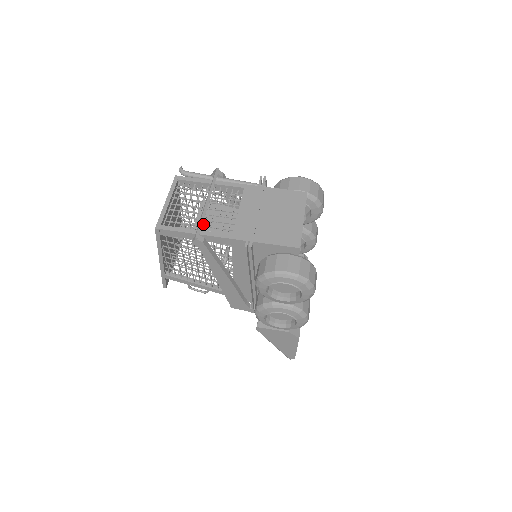
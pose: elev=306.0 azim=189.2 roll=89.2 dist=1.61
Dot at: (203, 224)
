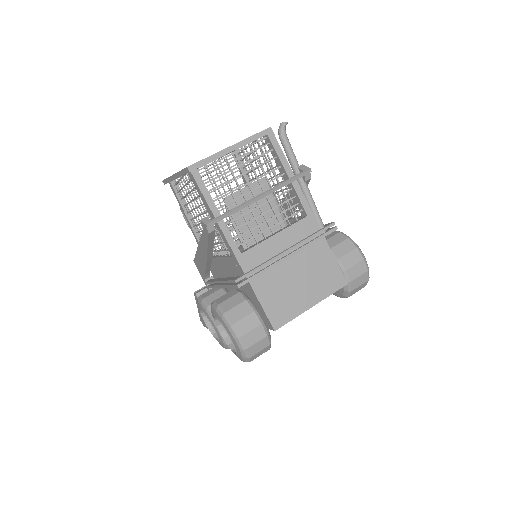
Dot at: occluded
